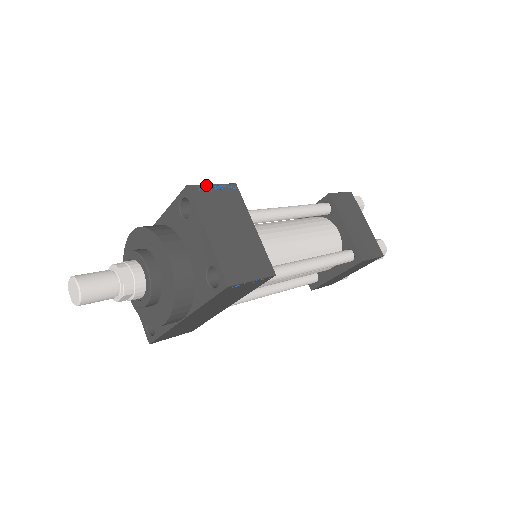
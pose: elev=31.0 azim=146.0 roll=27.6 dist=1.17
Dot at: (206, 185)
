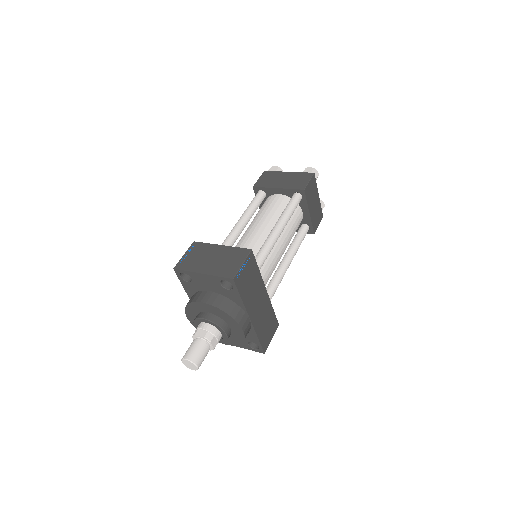
Dot at: (181, 258)
